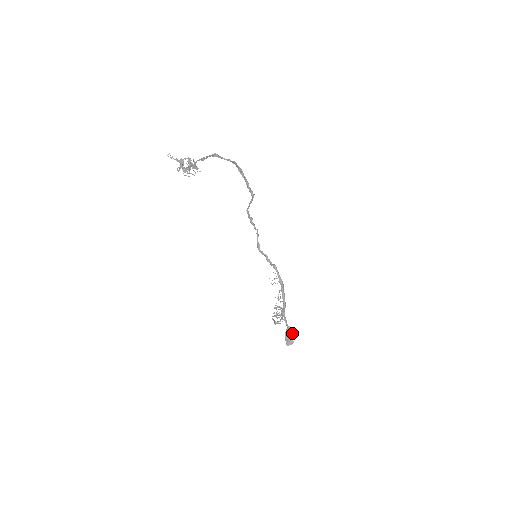
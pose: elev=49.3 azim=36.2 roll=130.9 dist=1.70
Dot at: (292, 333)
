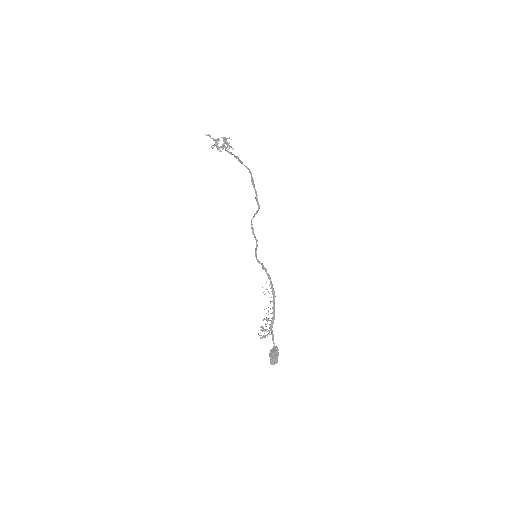
Dot at: (277, 352)
